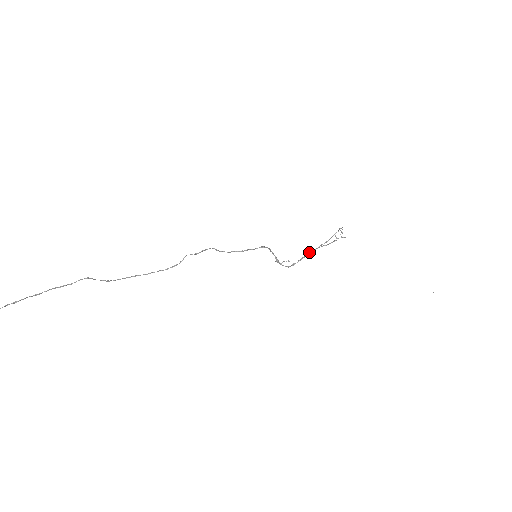
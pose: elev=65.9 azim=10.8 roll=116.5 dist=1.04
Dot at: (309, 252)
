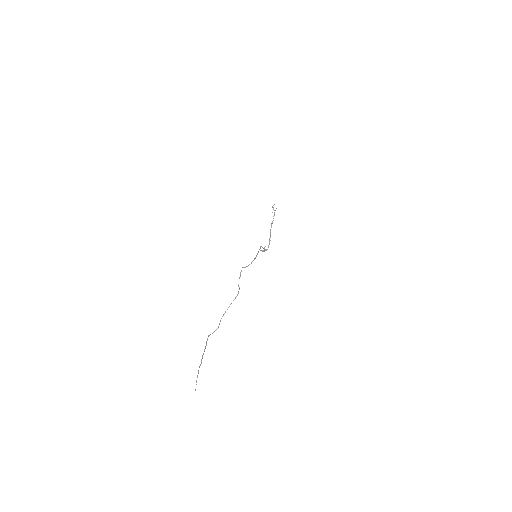
Dot at: (270, 233)
